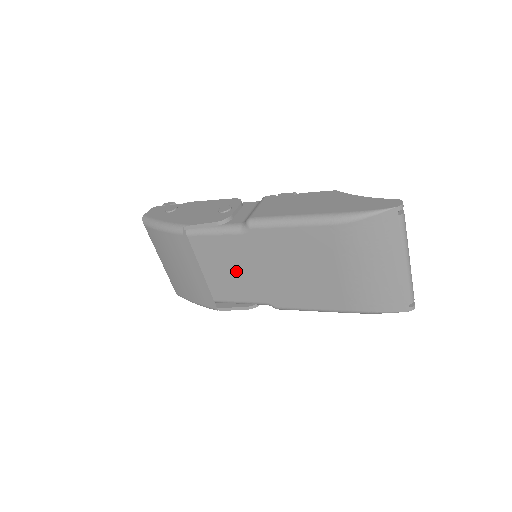
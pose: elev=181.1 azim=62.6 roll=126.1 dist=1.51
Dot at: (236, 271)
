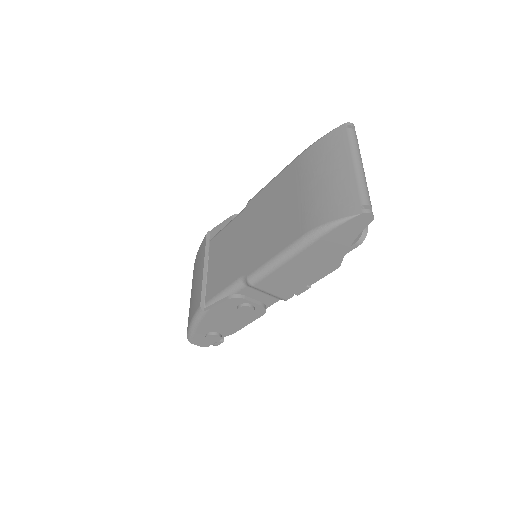
Dot at: (230, 253)
